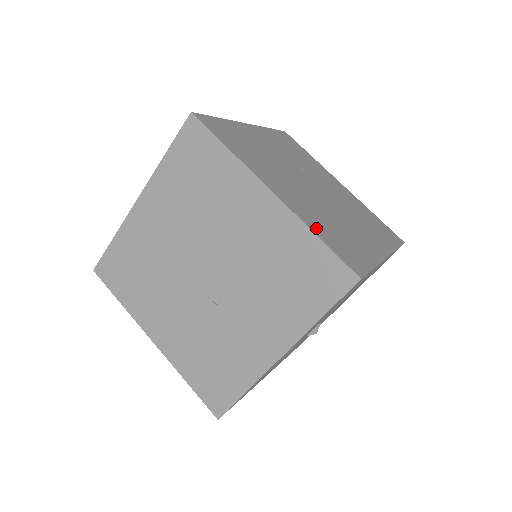
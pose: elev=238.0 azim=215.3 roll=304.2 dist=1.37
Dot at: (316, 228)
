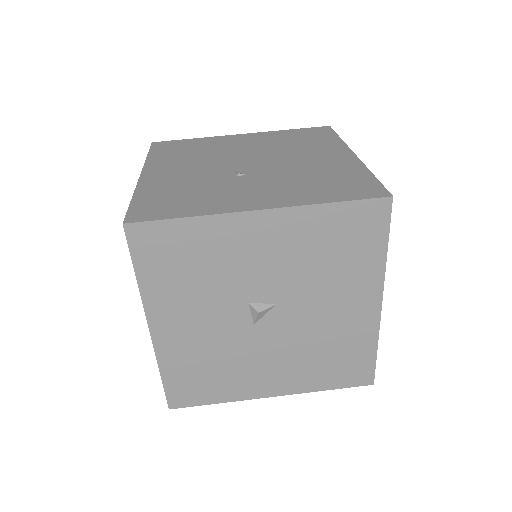
Dot at: occluded
